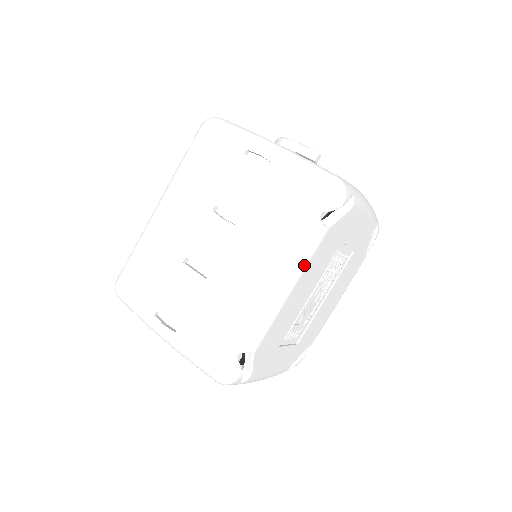
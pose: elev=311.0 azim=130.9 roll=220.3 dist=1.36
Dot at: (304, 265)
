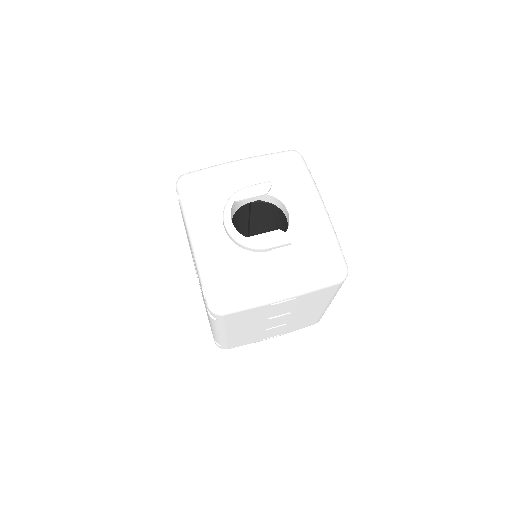
Dot at: occluded
